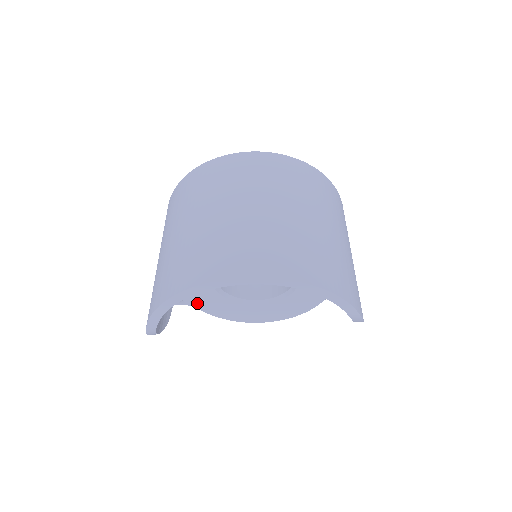
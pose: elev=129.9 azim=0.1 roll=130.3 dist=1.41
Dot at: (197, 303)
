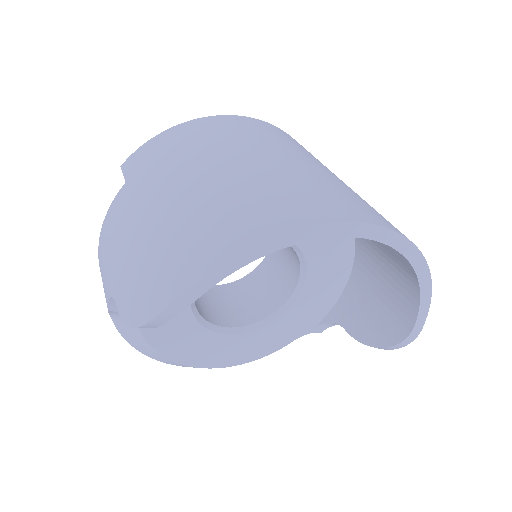
Dot at: occluded
